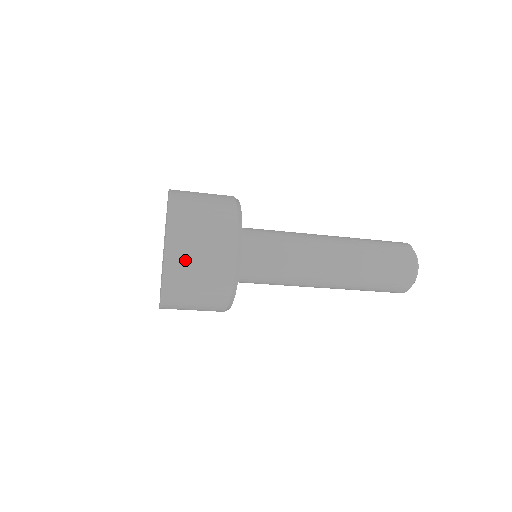
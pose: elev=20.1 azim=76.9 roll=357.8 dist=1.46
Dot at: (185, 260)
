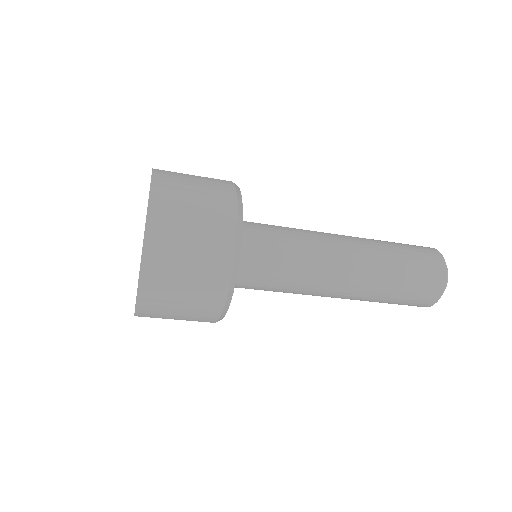
Dot at: (164, 288)
